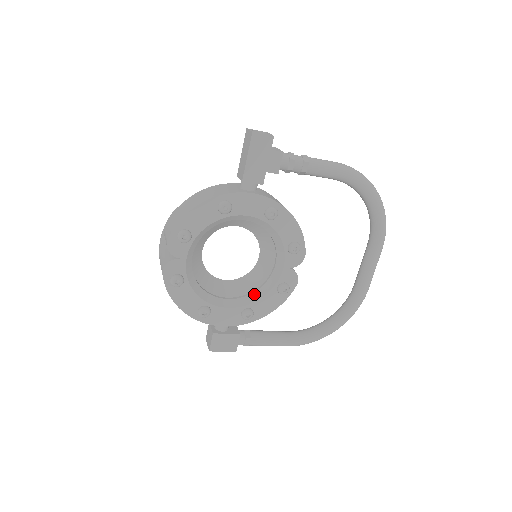
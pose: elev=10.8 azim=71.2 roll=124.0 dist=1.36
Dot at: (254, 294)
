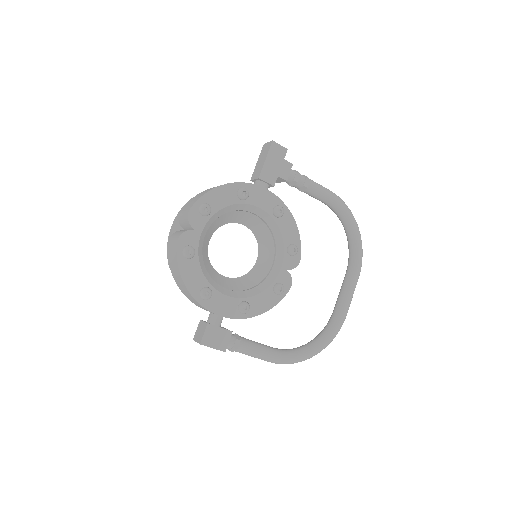
Dot at: (251, 290)
